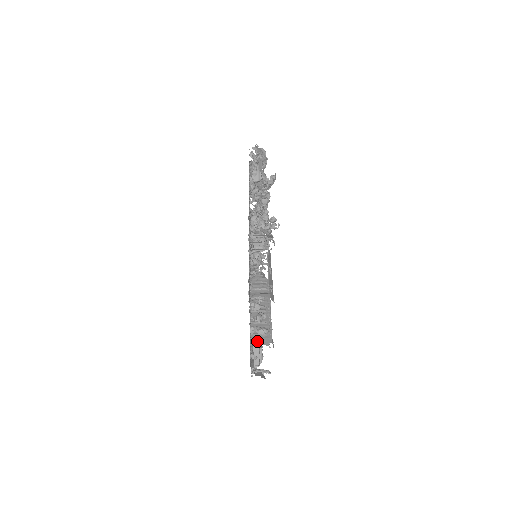
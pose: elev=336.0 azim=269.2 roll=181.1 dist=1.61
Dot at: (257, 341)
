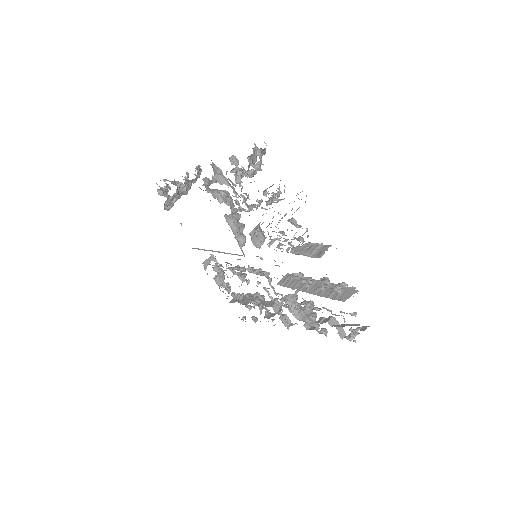
Dot at: (346, 297)
